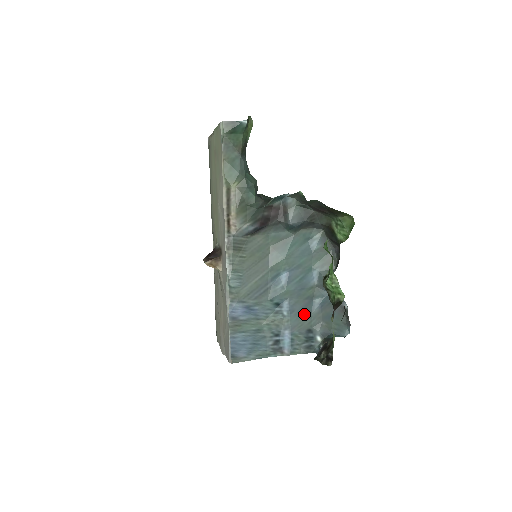
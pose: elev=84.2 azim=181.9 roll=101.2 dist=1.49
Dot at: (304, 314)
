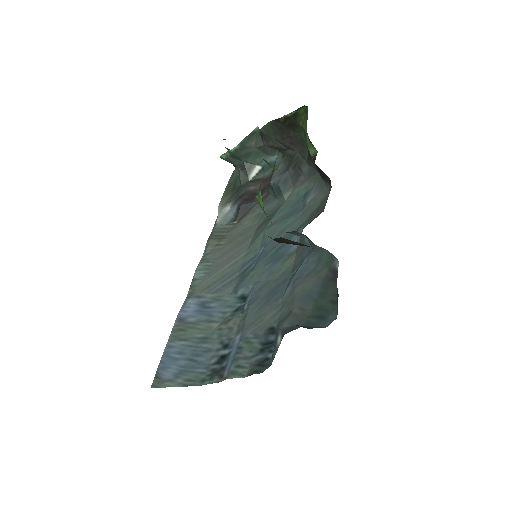
Dot at: (270, 301)
